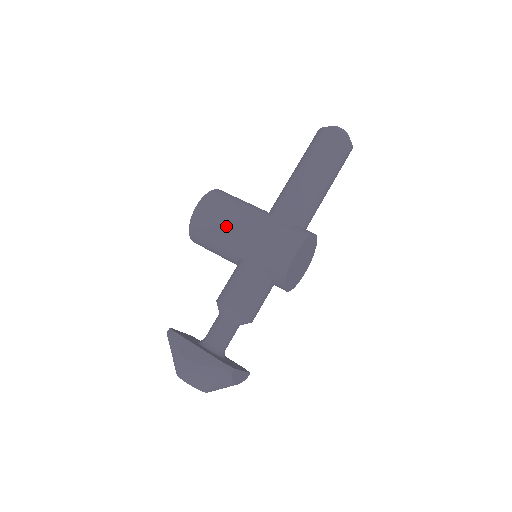
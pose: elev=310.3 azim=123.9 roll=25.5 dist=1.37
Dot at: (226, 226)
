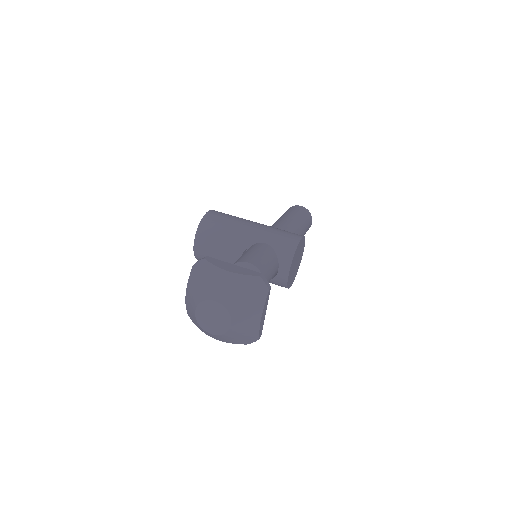
Dot at: (237, 222)
